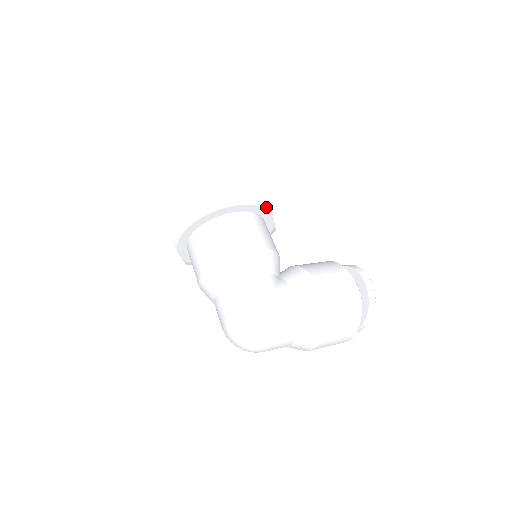
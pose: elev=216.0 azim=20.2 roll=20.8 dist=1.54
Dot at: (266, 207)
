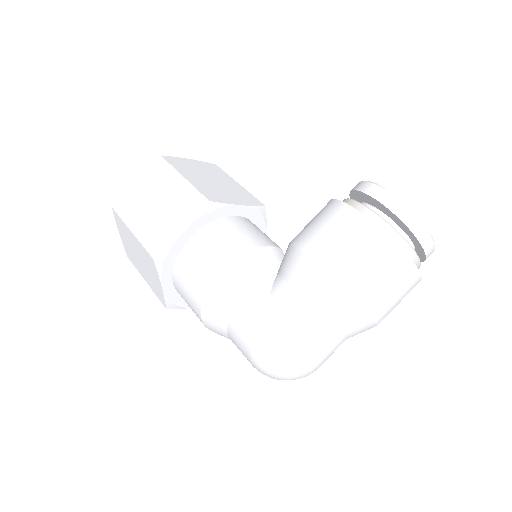
Dot at: (213, 208)
